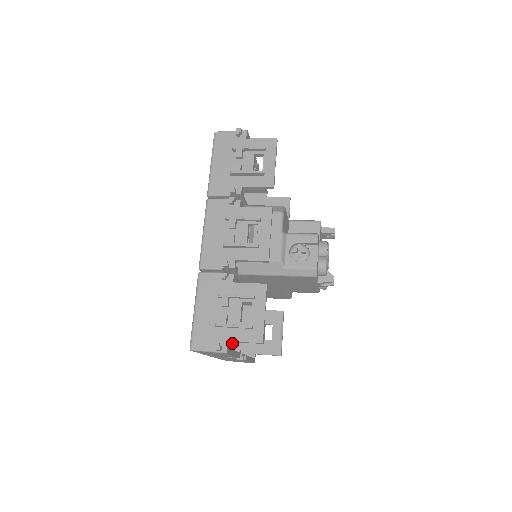
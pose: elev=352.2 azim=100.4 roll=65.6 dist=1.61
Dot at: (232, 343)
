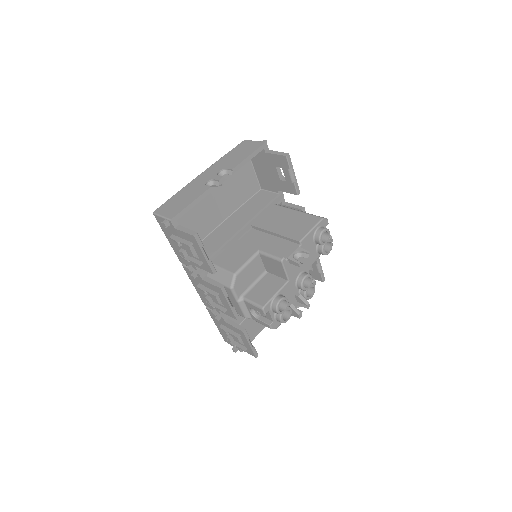
Dot at: occluded
